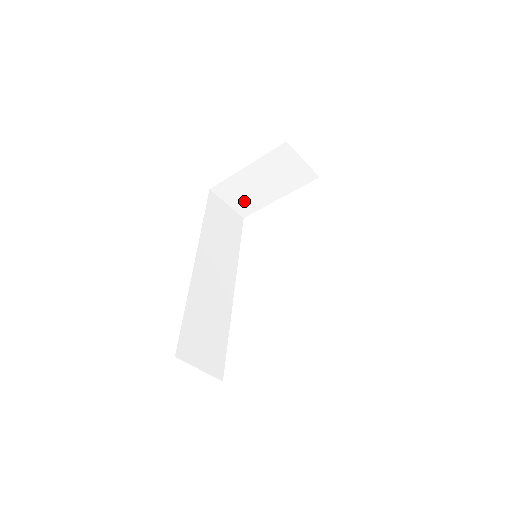
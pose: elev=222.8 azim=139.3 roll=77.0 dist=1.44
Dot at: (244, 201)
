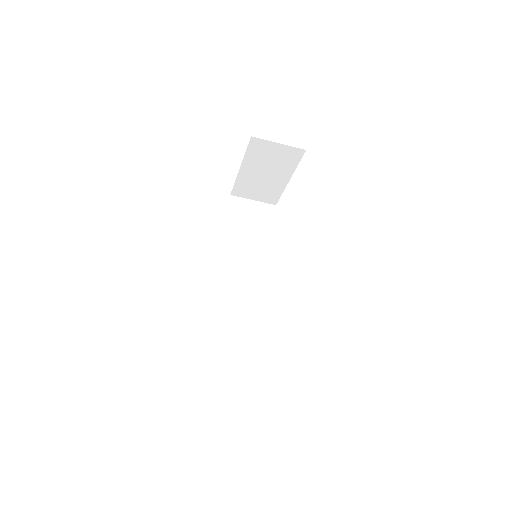
Dot at: (264, 193)
